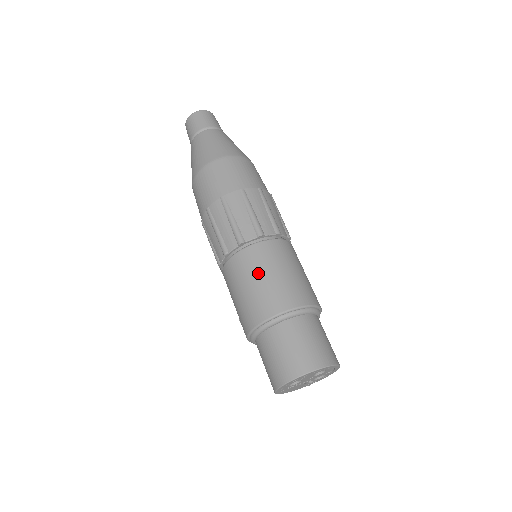
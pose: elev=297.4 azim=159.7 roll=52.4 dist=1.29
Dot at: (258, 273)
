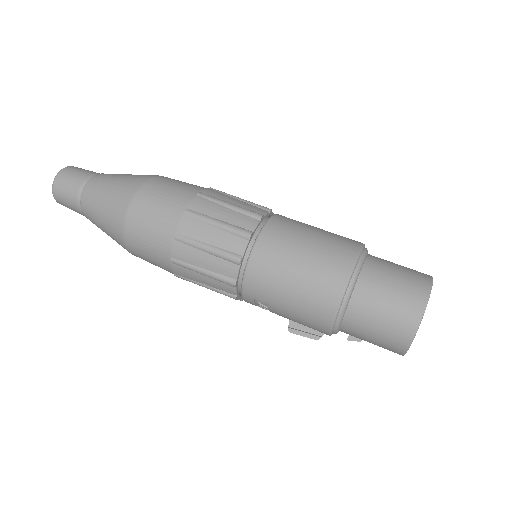
Dot at: (296, 247)
